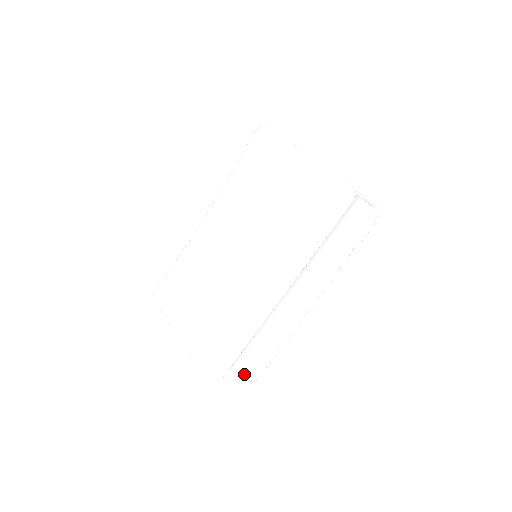
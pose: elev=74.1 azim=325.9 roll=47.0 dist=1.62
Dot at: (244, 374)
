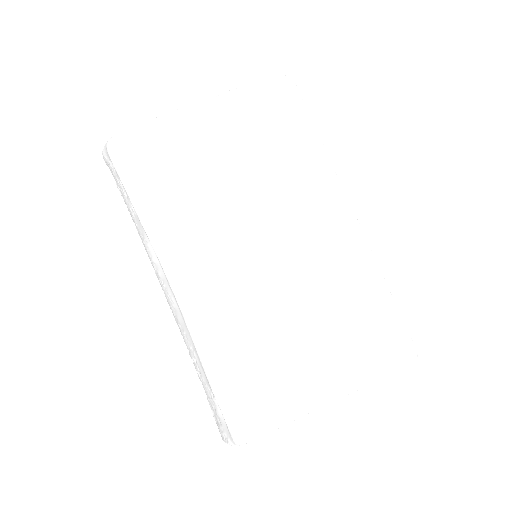
Dot at: occluded
